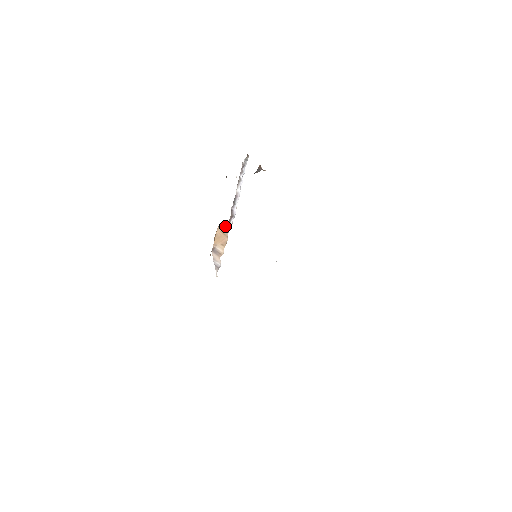
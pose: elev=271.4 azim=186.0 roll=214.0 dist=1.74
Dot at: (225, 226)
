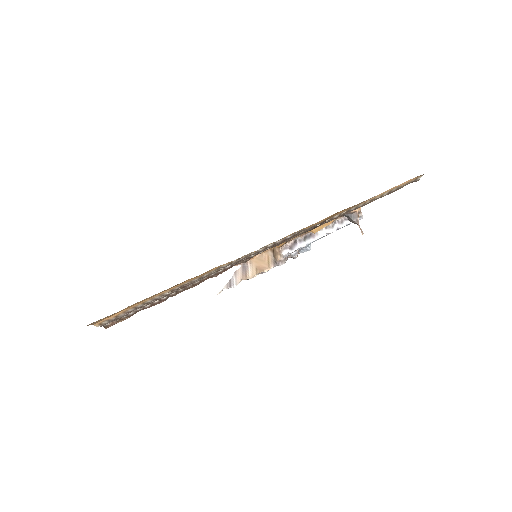
Dot at: (276, 253)
